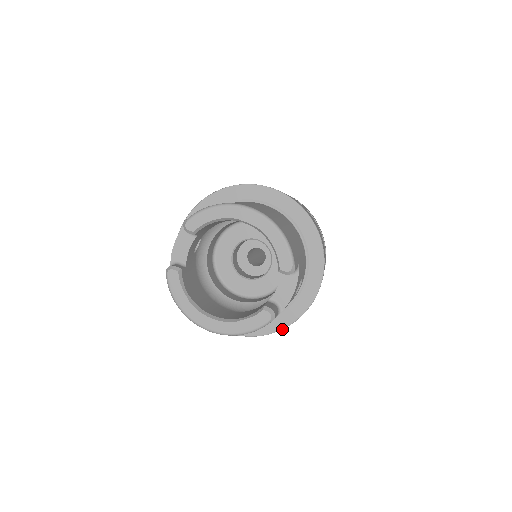
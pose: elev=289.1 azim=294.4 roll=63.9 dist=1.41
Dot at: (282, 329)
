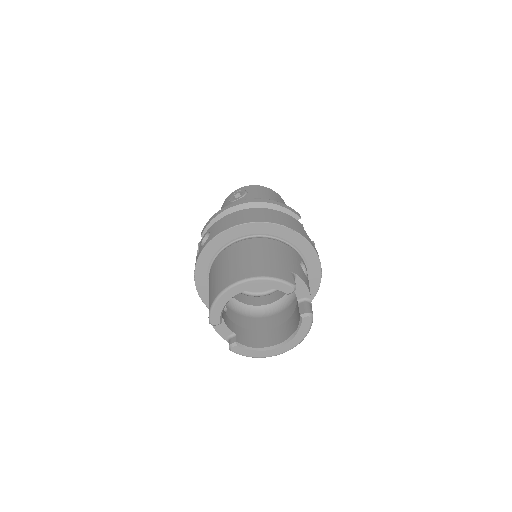
Dot at: occluded
